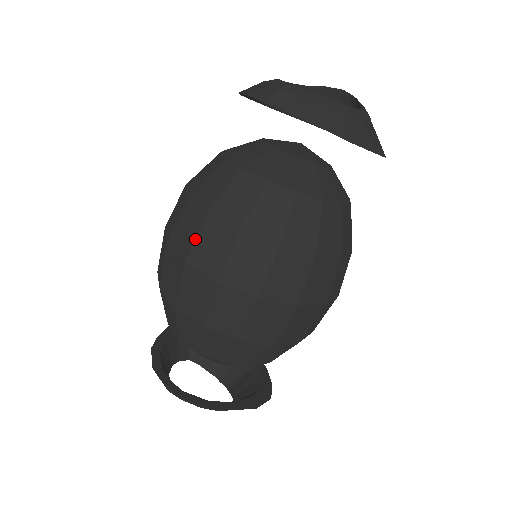
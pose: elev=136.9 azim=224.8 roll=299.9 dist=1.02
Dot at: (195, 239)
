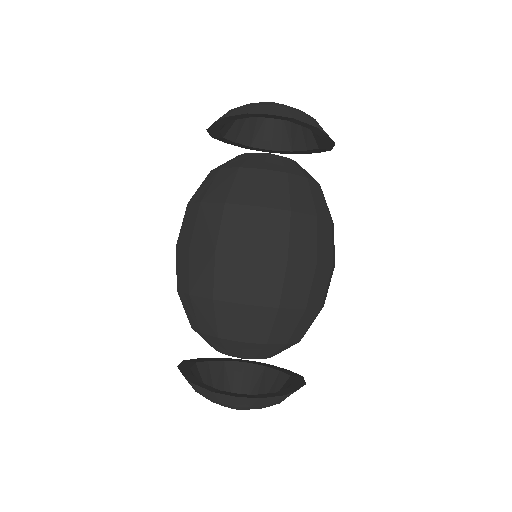
Dot at: (254, 232)
